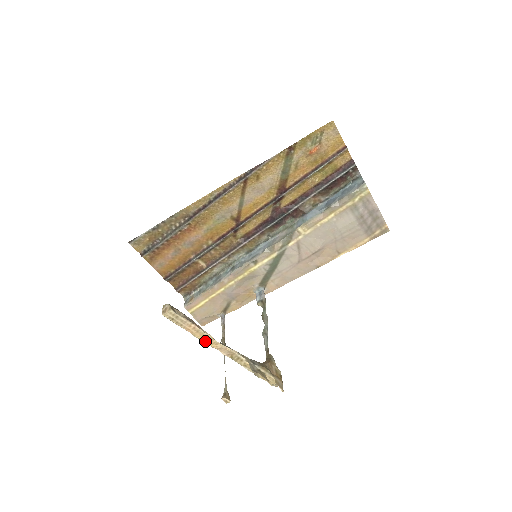
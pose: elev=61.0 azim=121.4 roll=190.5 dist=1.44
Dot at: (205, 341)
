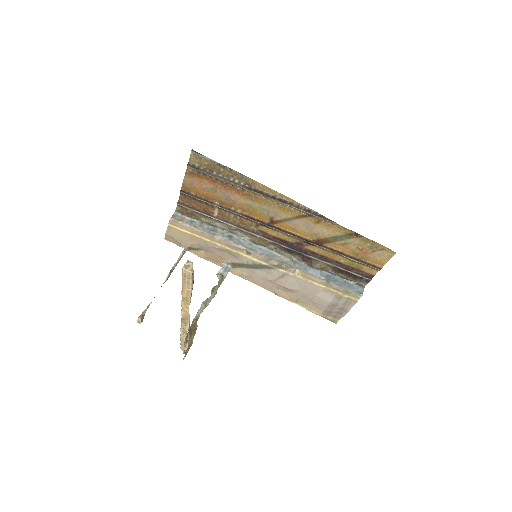
Dot at: (183, 300)
